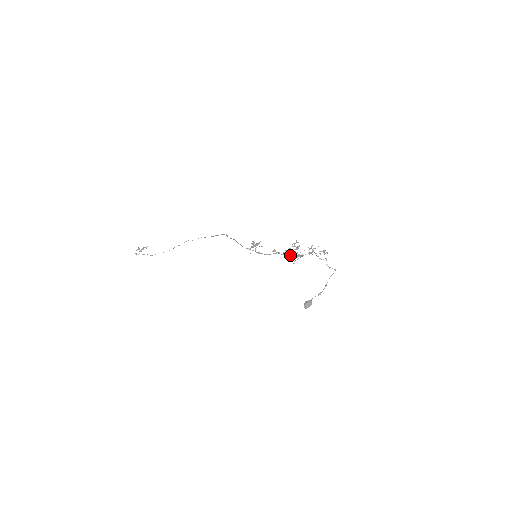
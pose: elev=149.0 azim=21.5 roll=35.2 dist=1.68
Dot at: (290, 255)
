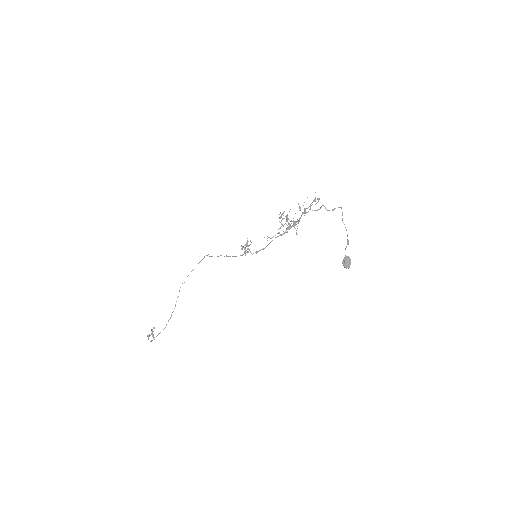
Dot at: (286, 230)
